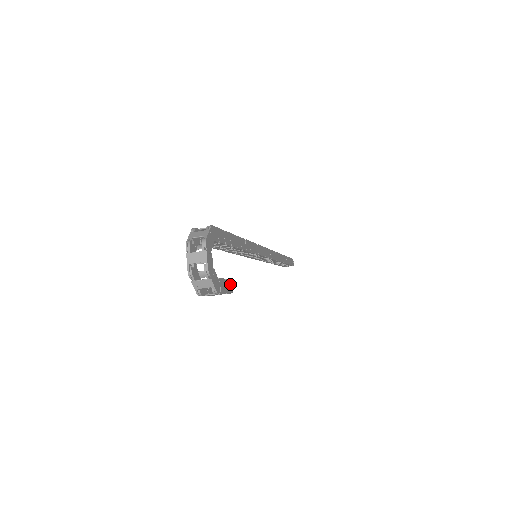
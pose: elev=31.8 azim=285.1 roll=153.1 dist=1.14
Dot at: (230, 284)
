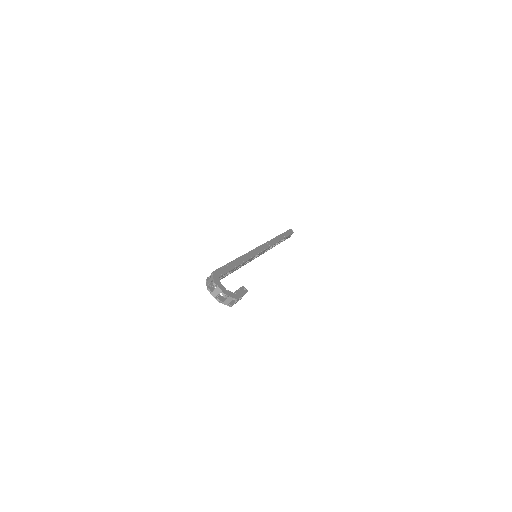
Dot at: (244, 289)
